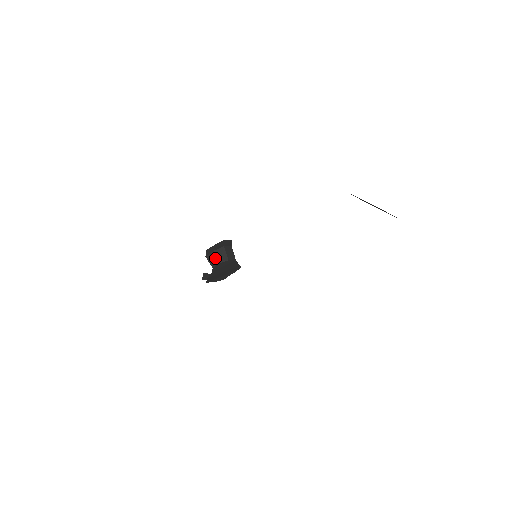
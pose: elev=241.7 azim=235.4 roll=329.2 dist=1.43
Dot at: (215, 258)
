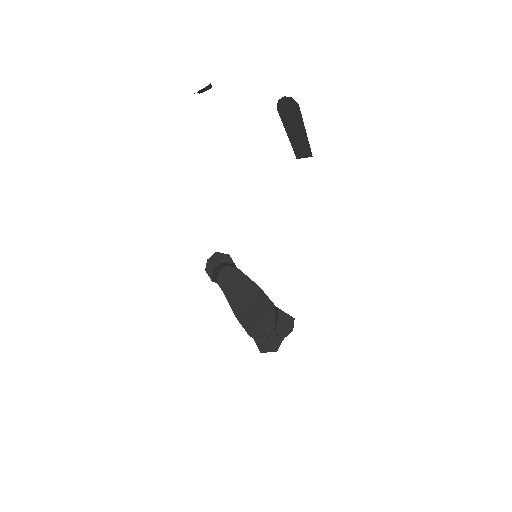
Dot at: (215, 273)
